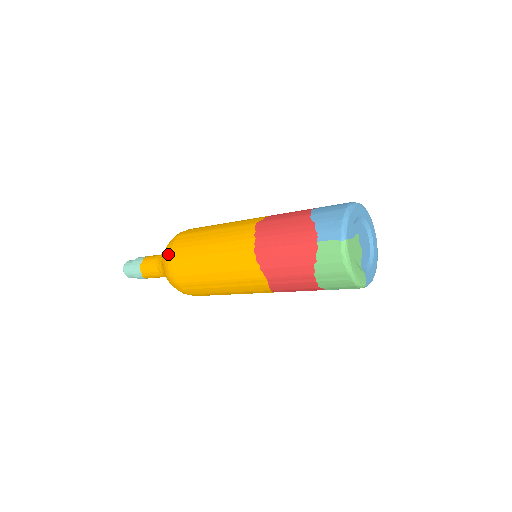
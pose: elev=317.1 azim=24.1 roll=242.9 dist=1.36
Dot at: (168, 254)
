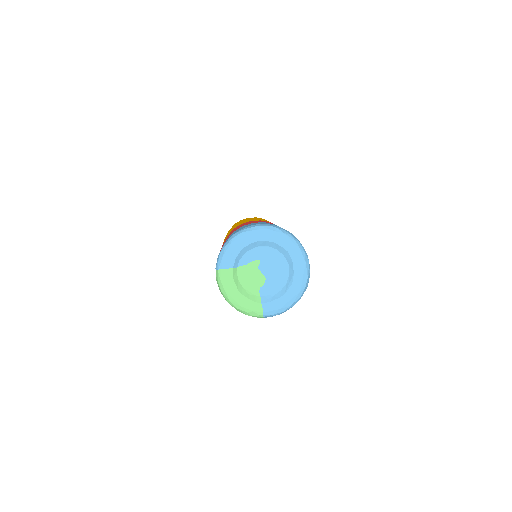
Dot at: occluded
